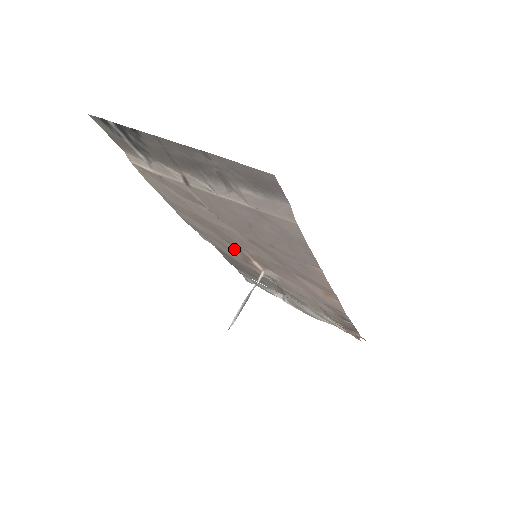
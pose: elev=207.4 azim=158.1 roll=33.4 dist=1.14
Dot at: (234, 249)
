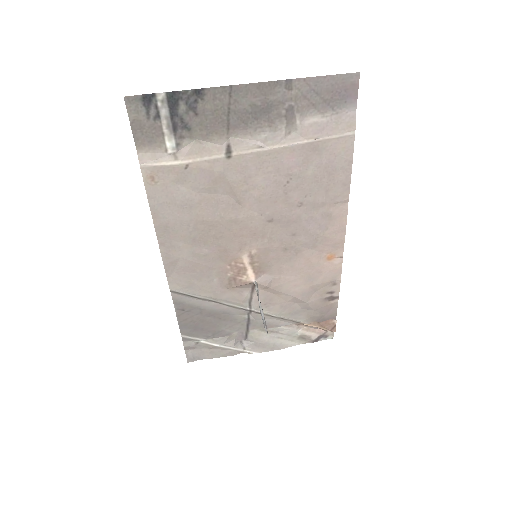
Dot at: (224, 268)
